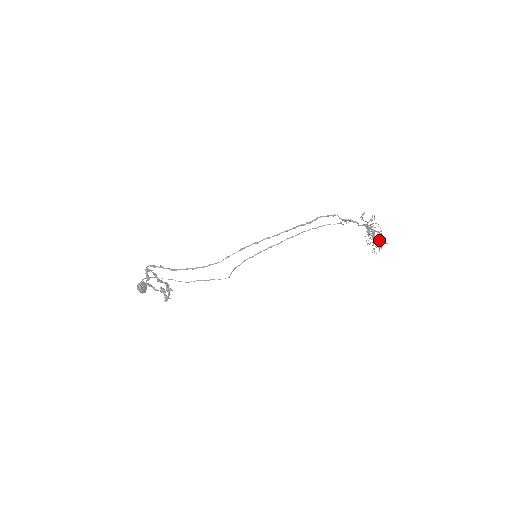
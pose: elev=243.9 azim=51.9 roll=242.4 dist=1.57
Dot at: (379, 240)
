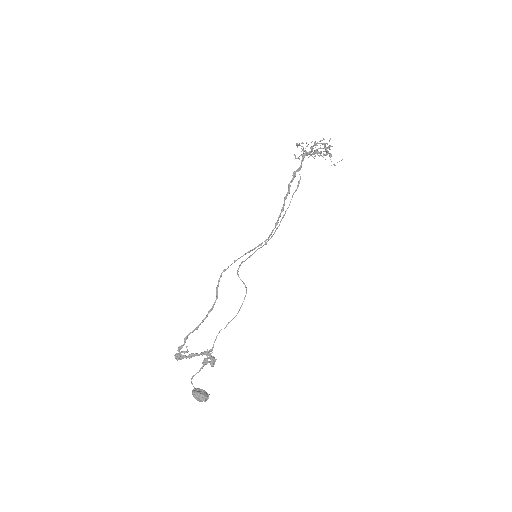
Dot at: (317, 143)
